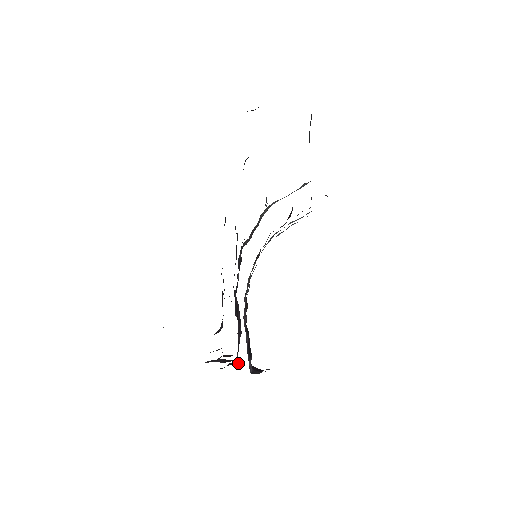
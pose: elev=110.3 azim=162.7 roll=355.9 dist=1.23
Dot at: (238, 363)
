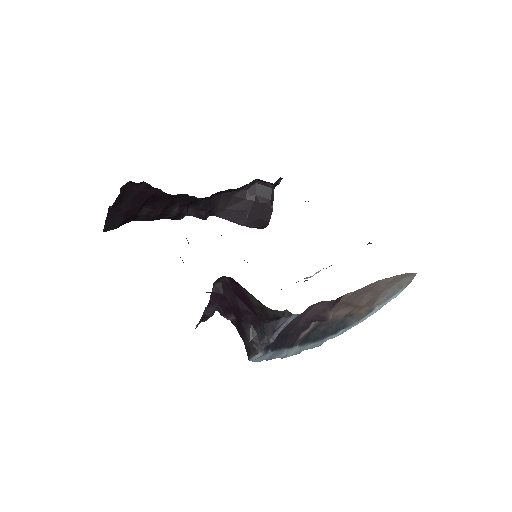
Dot at: occluded
